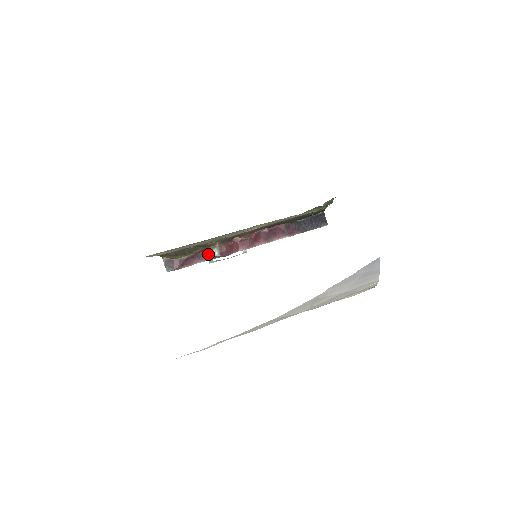
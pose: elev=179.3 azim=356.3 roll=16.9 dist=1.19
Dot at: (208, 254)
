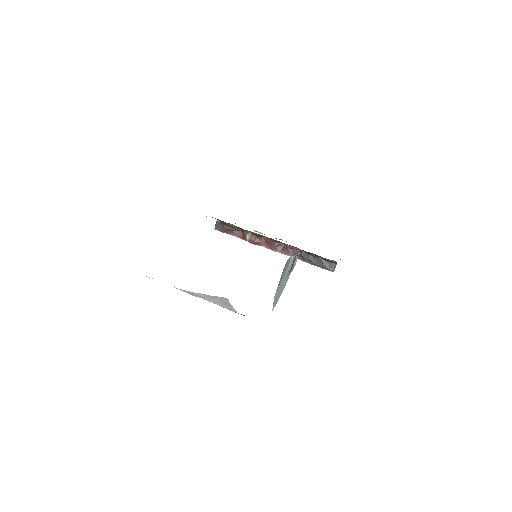
Dot at: (243, 235)
